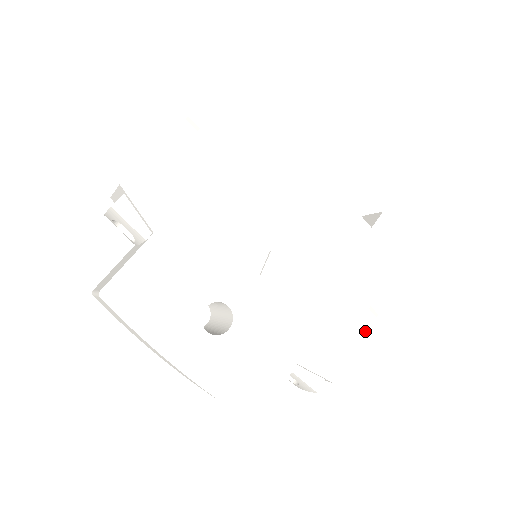
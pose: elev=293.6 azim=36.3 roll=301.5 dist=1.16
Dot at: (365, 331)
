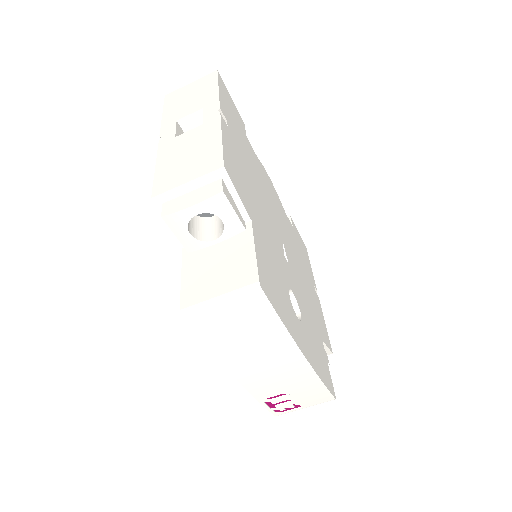
Dot at: (321, 308)
